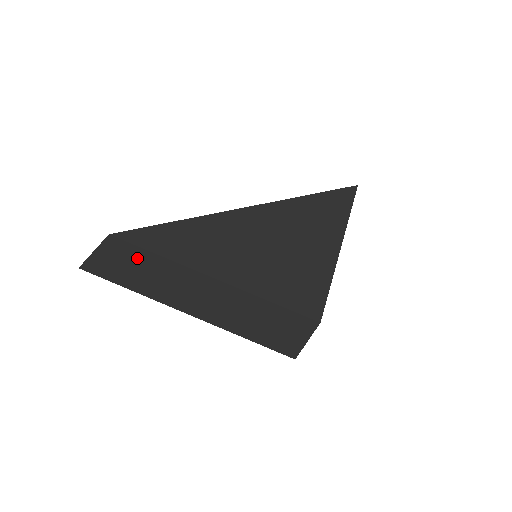
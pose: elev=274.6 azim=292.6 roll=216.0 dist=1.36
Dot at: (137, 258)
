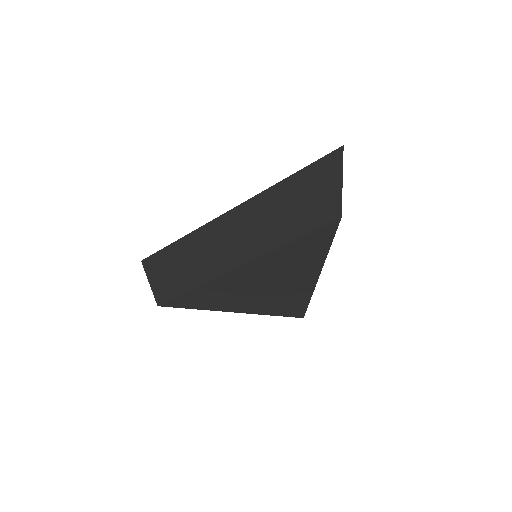
Dot at: occluded
